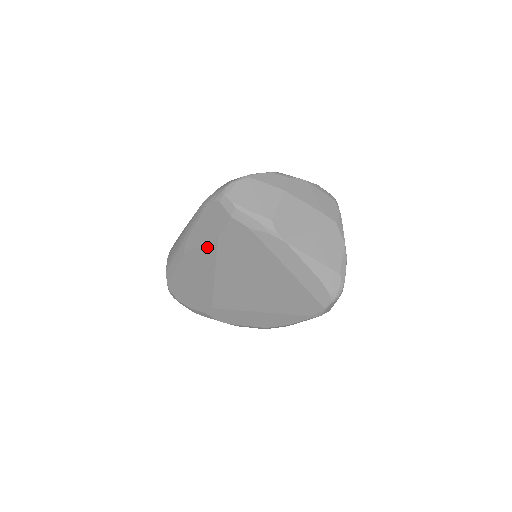
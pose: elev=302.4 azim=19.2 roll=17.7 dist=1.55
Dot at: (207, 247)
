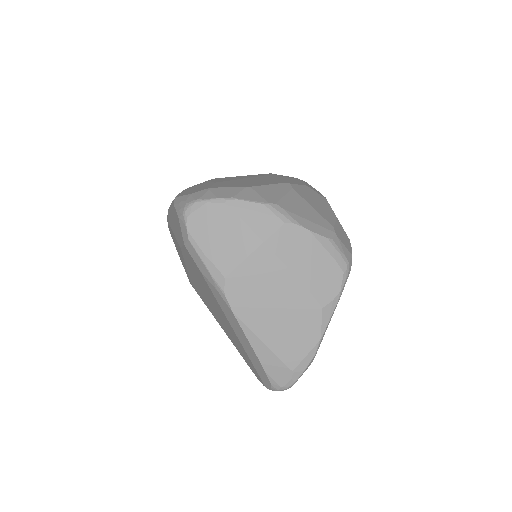
Dot at: (177, 242)
